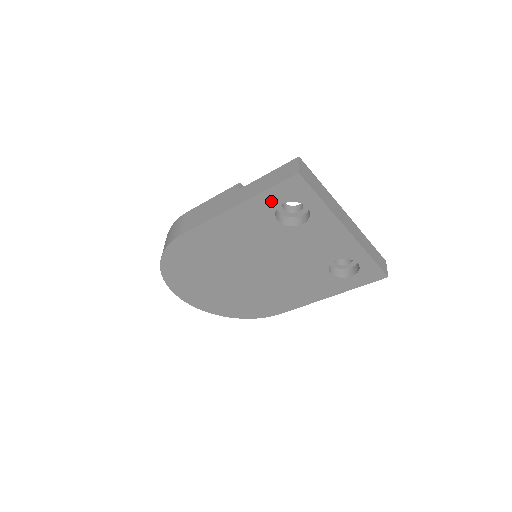
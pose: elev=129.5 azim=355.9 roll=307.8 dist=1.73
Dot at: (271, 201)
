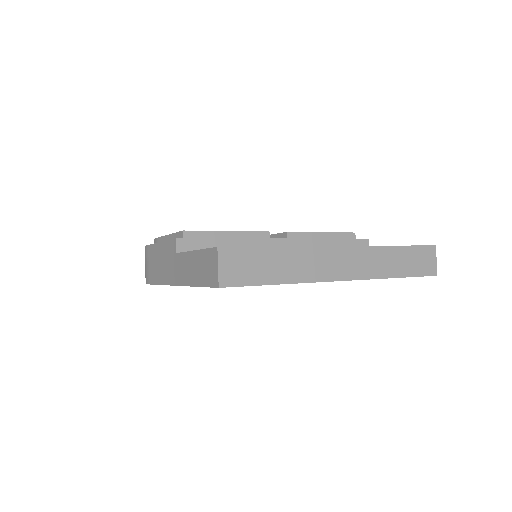
Dot at: occluded
